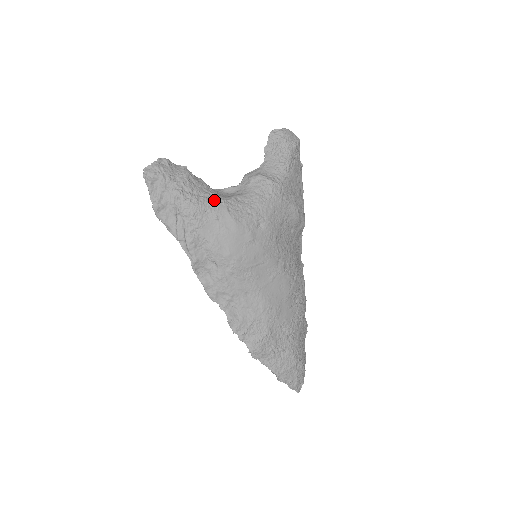
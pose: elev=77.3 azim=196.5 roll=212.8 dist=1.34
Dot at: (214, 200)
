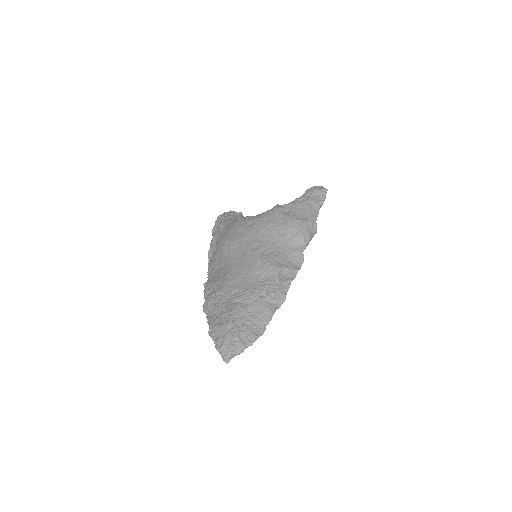
Dot at: occluded
